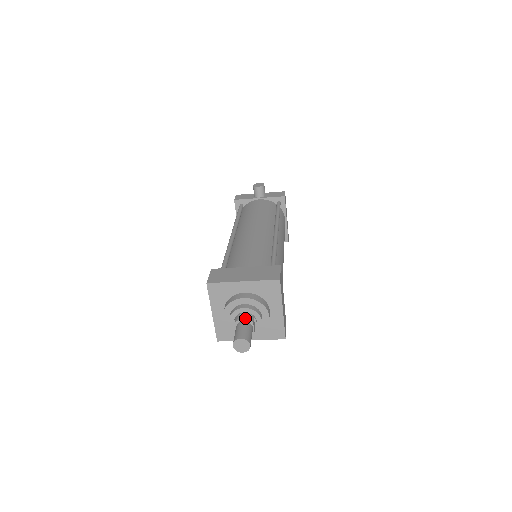
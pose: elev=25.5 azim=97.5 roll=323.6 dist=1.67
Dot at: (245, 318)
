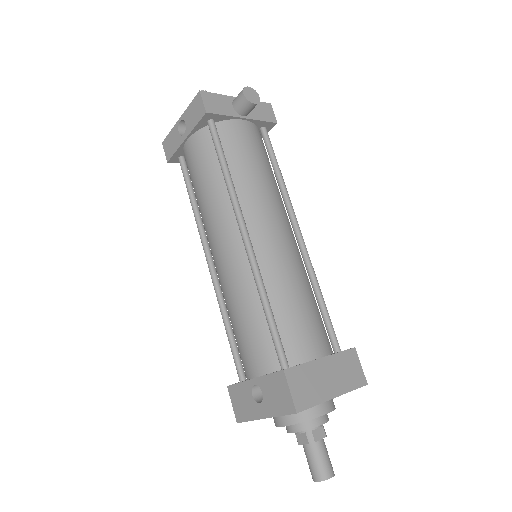
Dot at: (321, 435)
